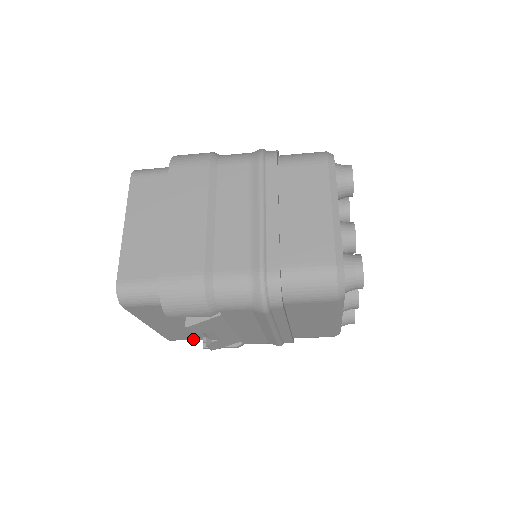
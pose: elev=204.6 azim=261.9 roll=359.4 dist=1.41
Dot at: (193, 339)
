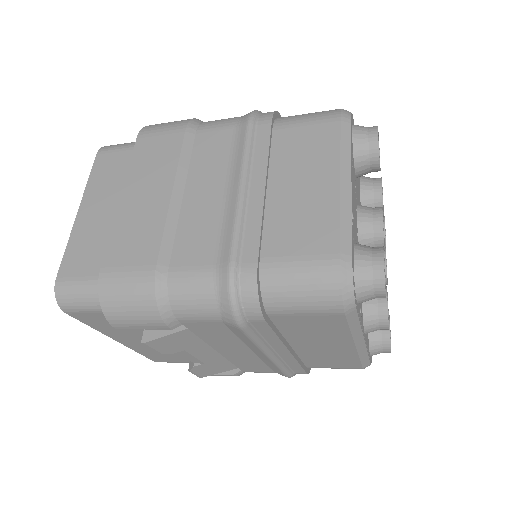
Dot at: (183, 362)
